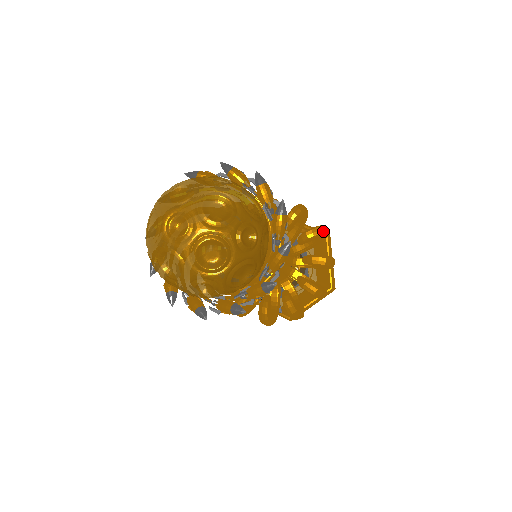
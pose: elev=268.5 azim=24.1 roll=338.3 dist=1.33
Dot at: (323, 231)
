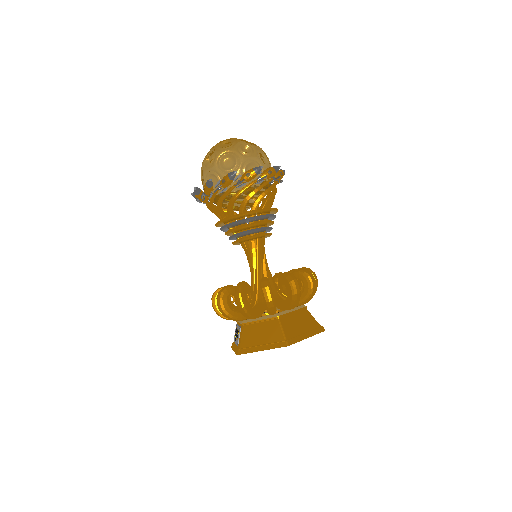
Dot at: (309, 273)
